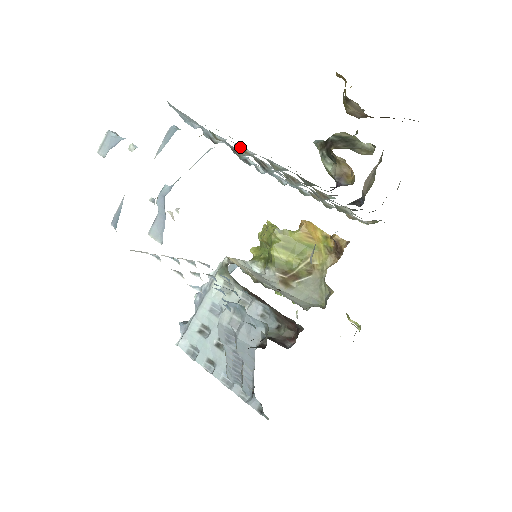
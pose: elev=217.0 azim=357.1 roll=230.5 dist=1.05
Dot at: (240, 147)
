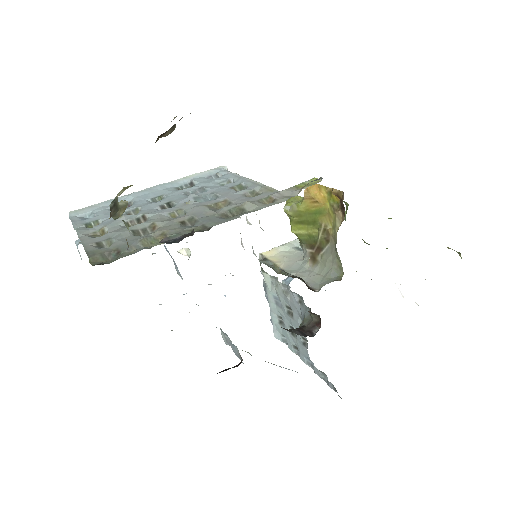
Dot at: (100, 231)
